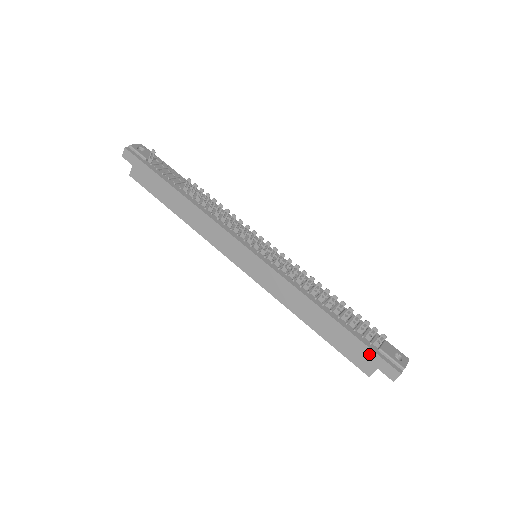
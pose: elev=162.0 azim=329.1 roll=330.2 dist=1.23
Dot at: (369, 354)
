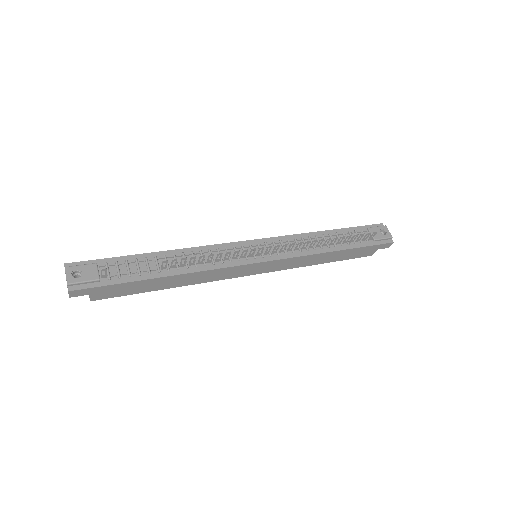
Dot at: (371, 248)
